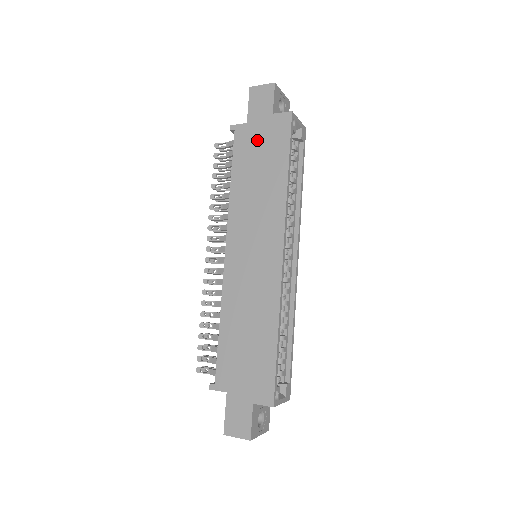
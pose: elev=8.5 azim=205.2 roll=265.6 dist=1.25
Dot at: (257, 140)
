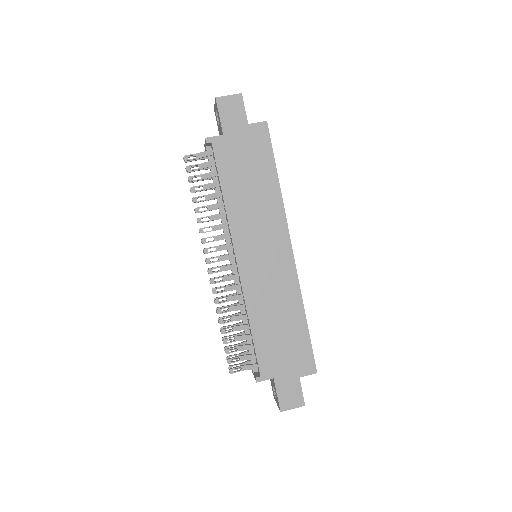
Dot at: (239, 151)
